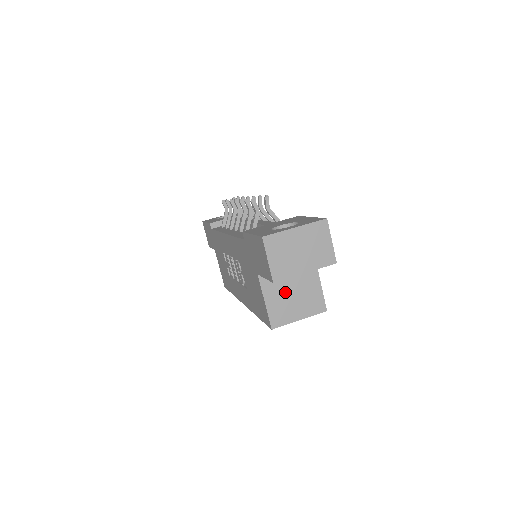
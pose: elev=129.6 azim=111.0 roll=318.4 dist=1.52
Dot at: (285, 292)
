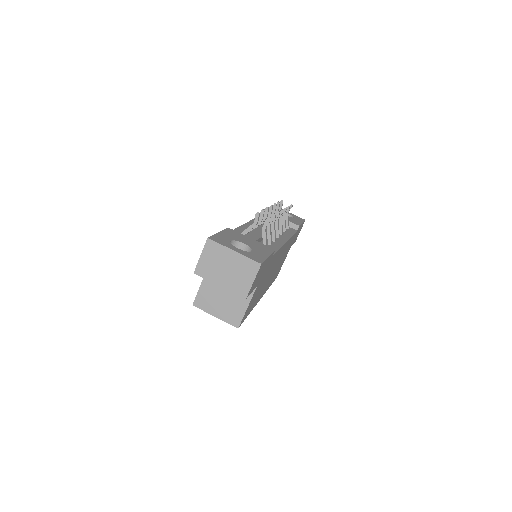
Dot at: (219, 290)
